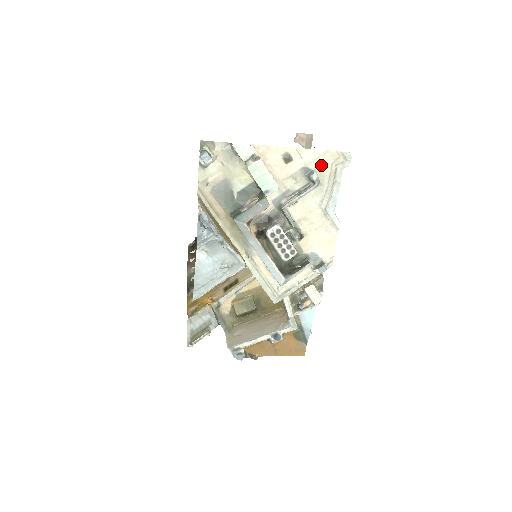
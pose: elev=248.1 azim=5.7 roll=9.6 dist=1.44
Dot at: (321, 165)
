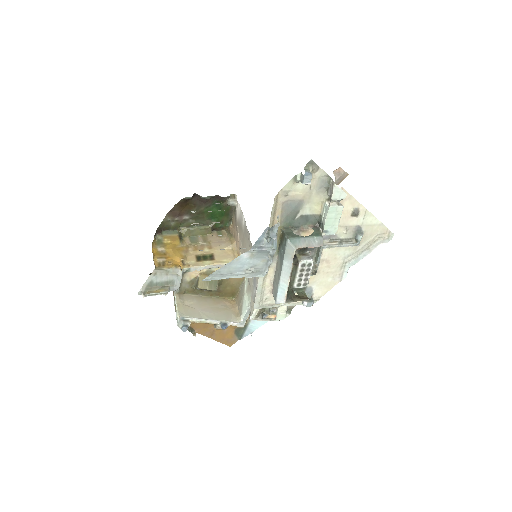
Dot at: (371, 231)
